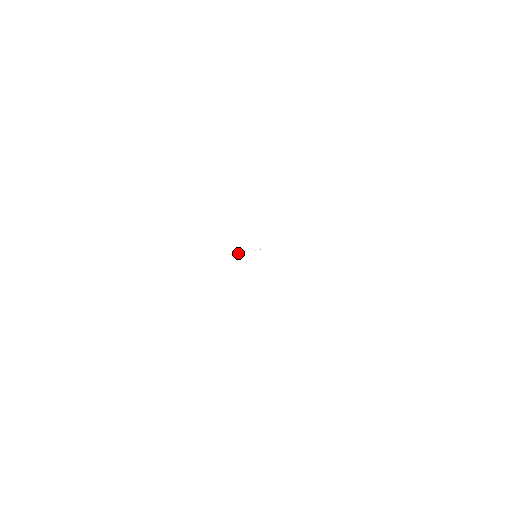
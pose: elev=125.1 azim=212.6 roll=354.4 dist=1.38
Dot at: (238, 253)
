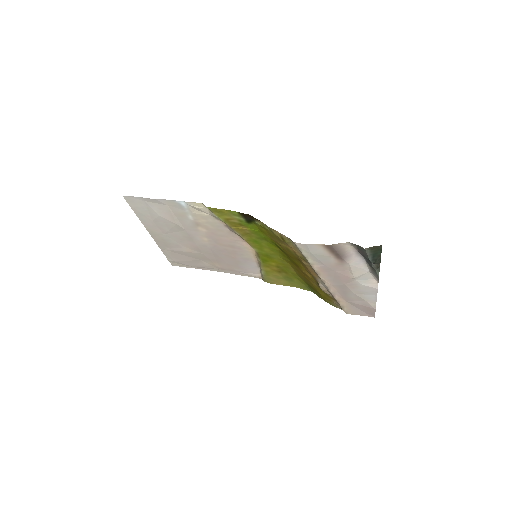
Dot at: occluded
